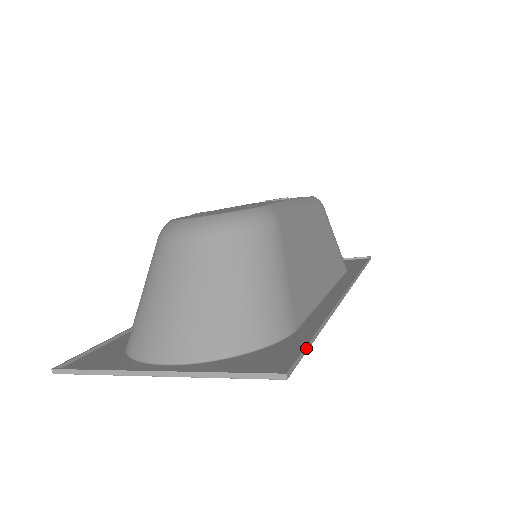
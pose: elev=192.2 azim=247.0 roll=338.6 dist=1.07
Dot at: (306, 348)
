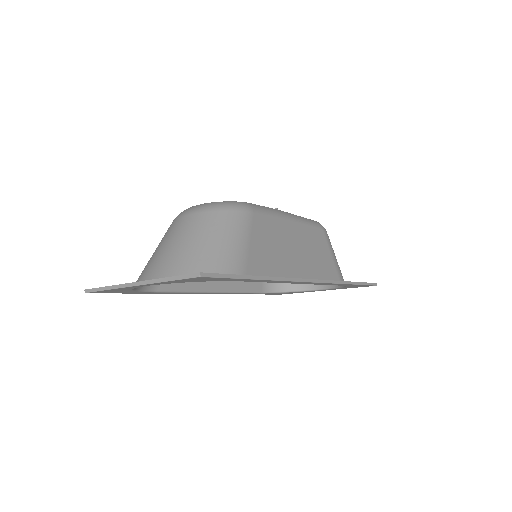
Dot at: (233, 276)
